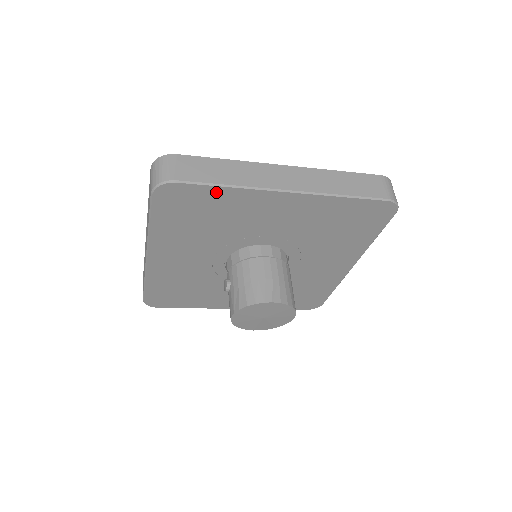
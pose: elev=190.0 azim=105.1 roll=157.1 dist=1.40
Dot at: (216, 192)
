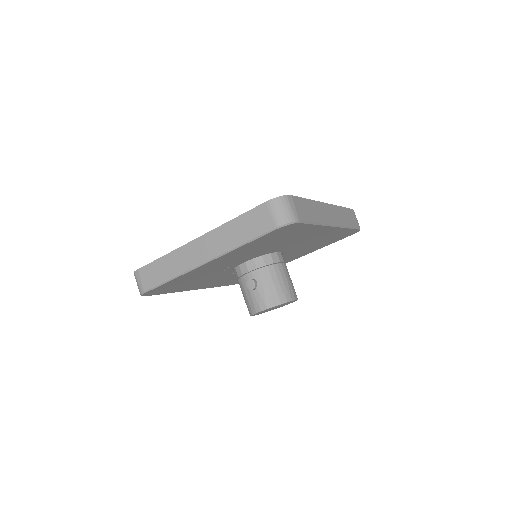
Dot at: (307, 227)
